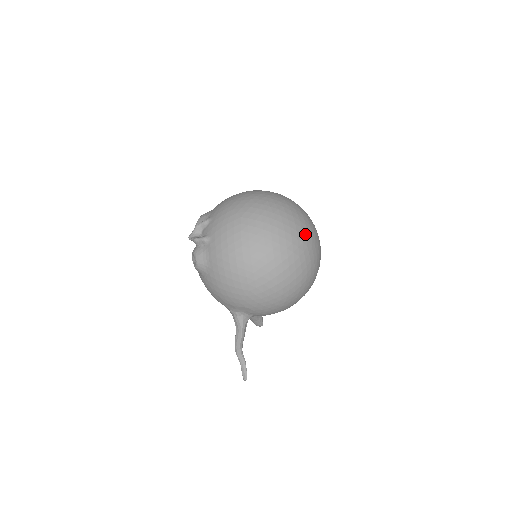
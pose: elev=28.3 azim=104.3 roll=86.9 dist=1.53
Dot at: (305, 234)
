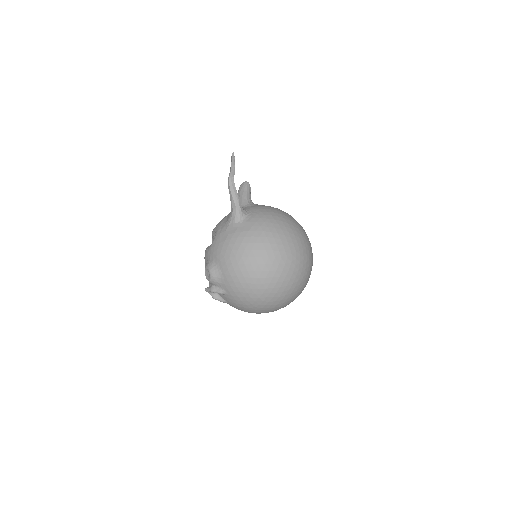
Dot at: occluded
